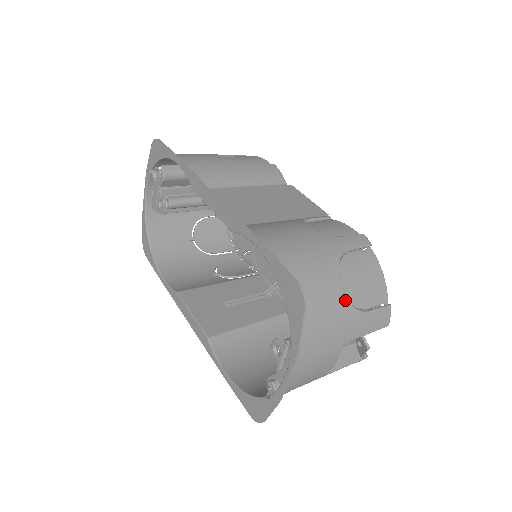
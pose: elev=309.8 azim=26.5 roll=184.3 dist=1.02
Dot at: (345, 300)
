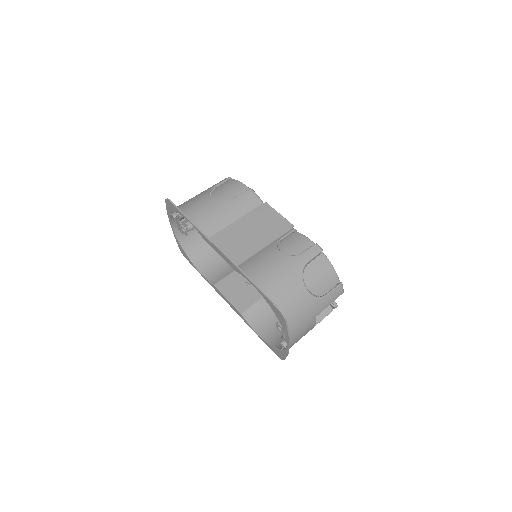
Dot at: (310, 297)
